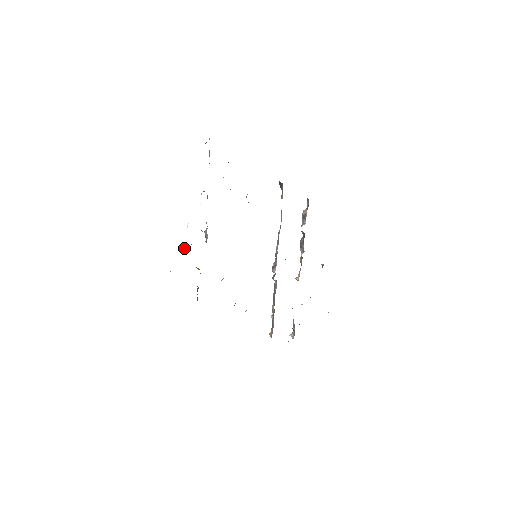
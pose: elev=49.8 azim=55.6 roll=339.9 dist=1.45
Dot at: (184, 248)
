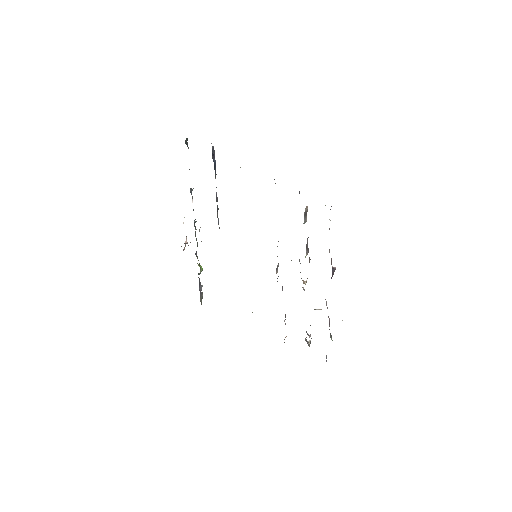
Dot at: (185, 246)
